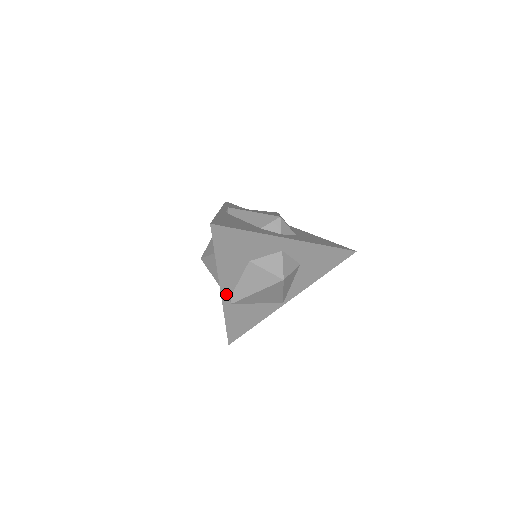
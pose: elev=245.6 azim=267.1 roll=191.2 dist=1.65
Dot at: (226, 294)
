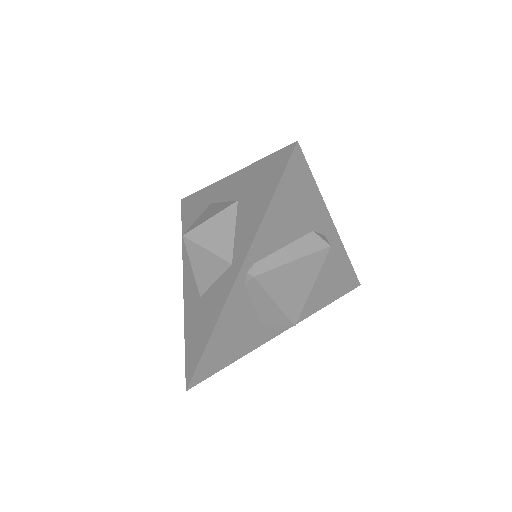
Dot at: occluded
